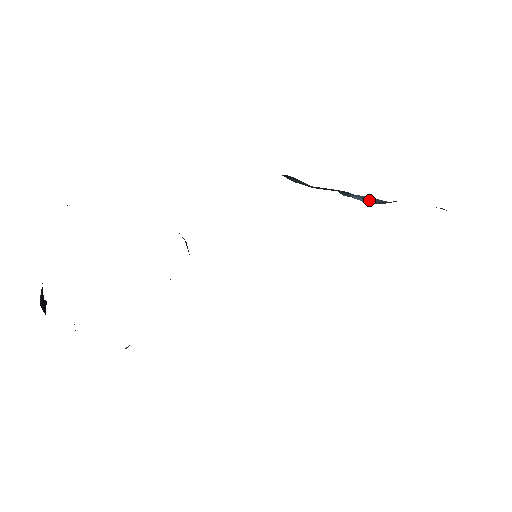
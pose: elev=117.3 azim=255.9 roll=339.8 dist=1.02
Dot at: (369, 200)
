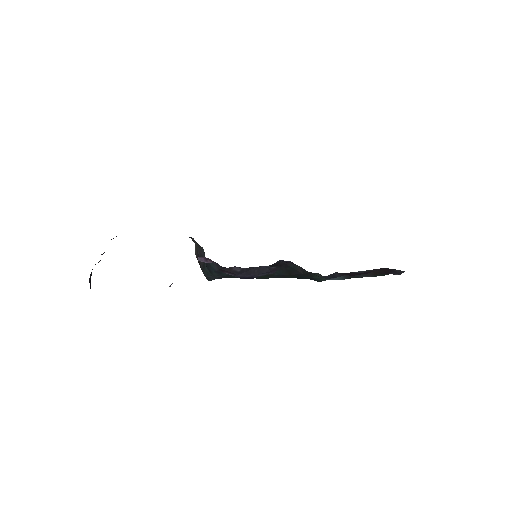
Dot at: occluded
